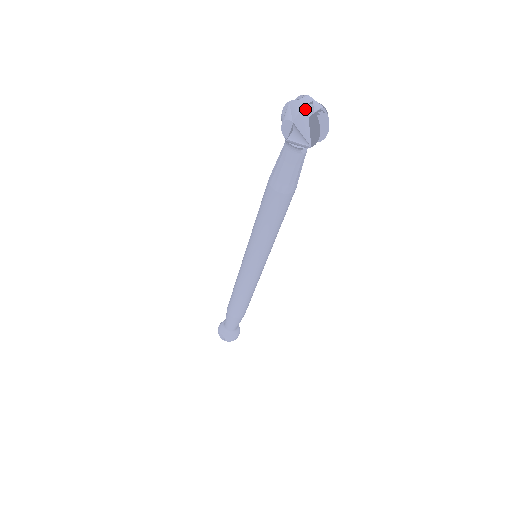
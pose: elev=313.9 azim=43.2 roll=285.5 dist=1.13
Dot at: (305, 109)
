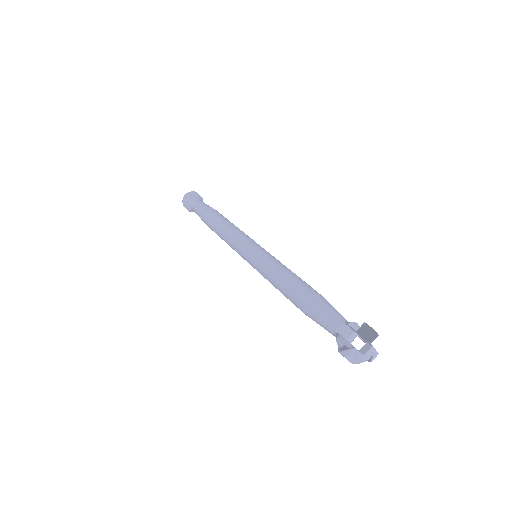
Dot at: (365, 360)
